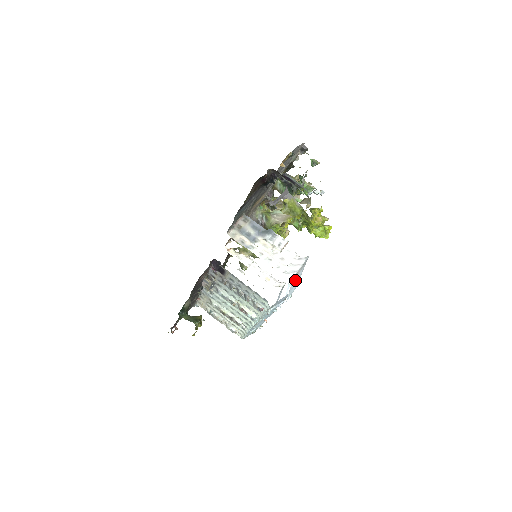
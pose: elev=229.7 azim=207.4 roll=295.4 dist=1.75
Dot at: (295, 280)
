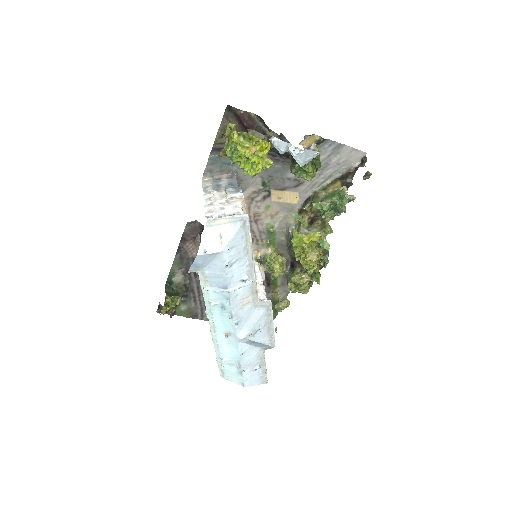
Dot at: (216, 232)
